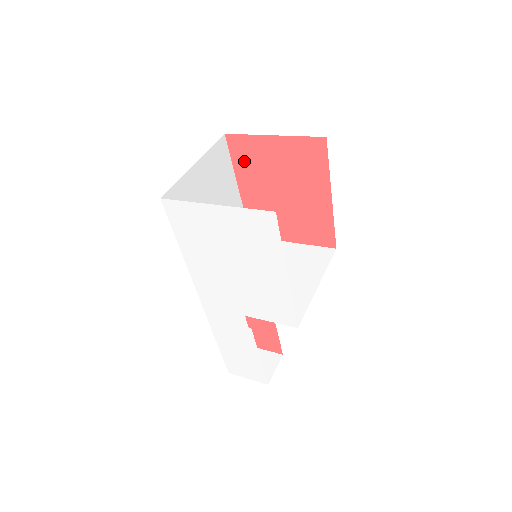
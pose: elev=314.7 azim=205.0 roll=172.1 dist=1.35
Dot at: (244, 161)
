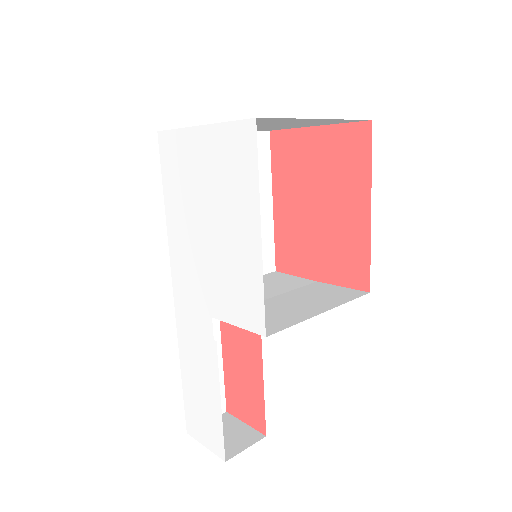
Dot at: (283, 164)
